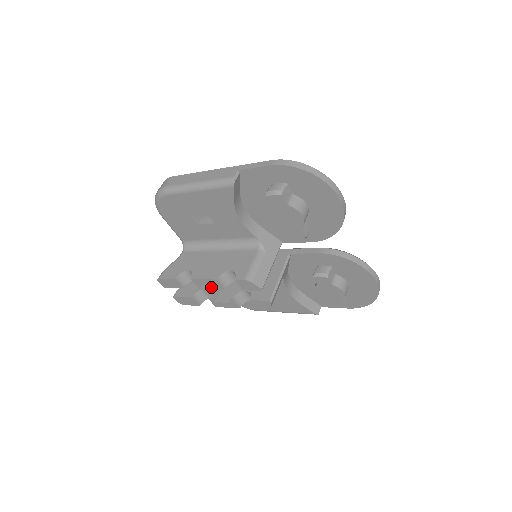
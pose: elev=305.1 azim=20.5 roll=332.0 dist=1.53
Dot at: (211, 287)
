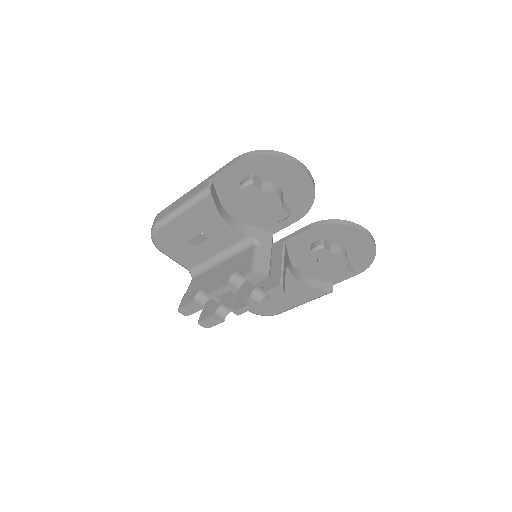
Dot at: (227, 299)
